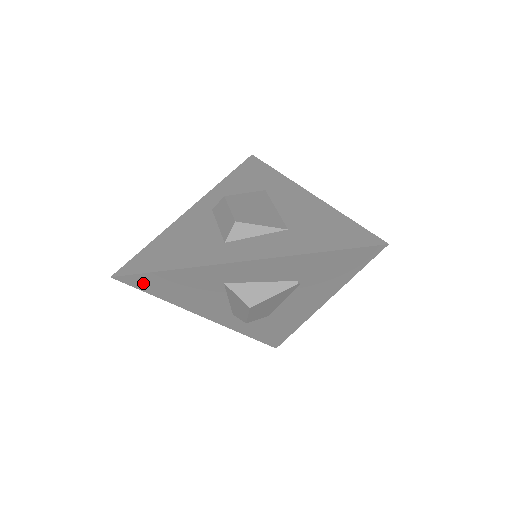
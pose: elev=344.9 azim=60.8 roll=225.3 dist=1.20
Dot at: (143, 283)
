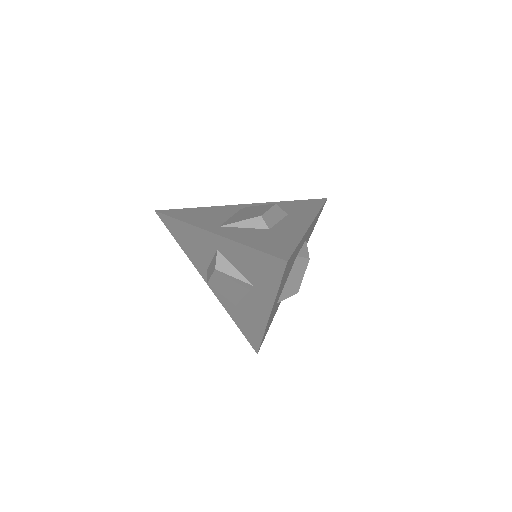
Dot at: occluded
